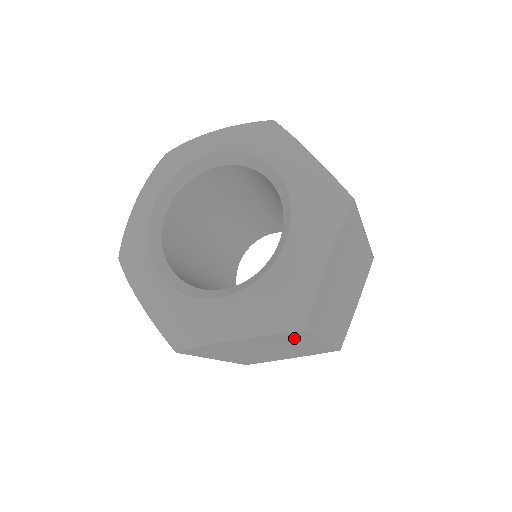
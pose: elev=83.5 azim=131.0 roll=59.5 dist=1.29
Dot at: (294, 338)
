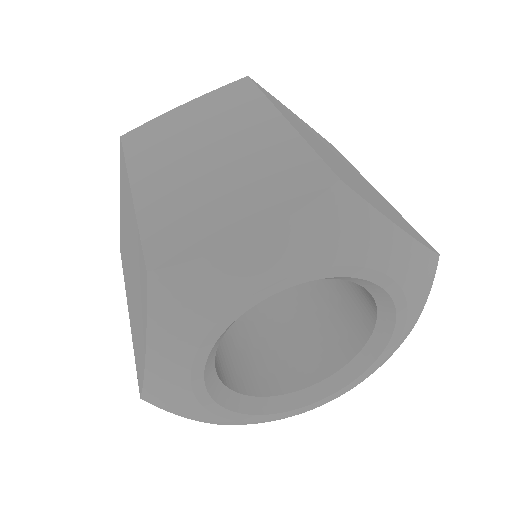
Dot at: occluded
